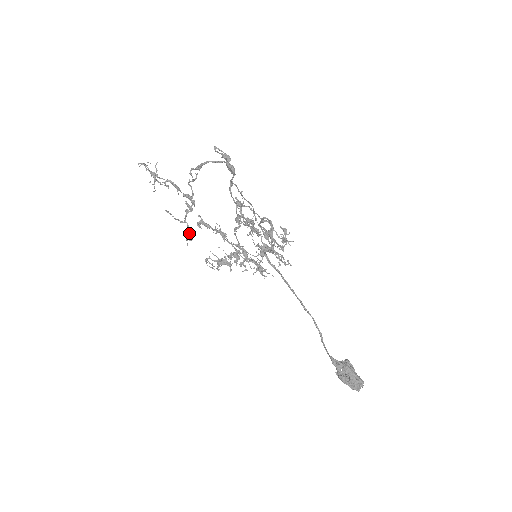
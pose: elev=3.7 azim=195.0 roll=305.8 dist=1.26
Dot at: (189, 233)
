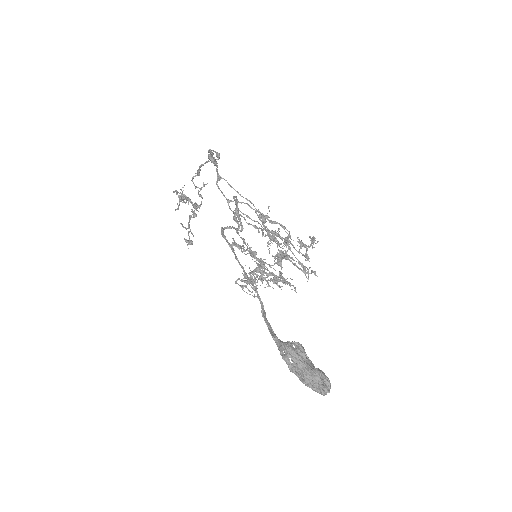
Dot at: (189, 236)
